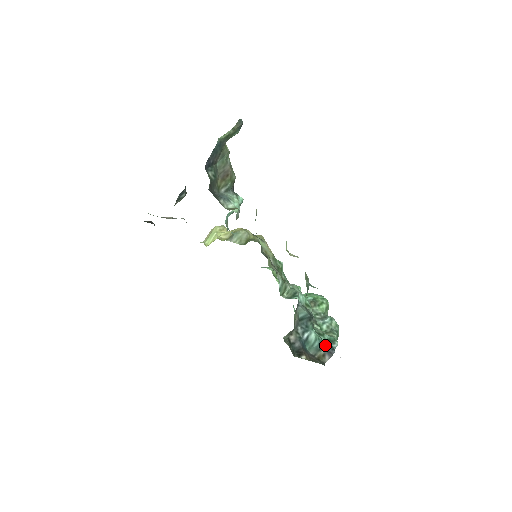
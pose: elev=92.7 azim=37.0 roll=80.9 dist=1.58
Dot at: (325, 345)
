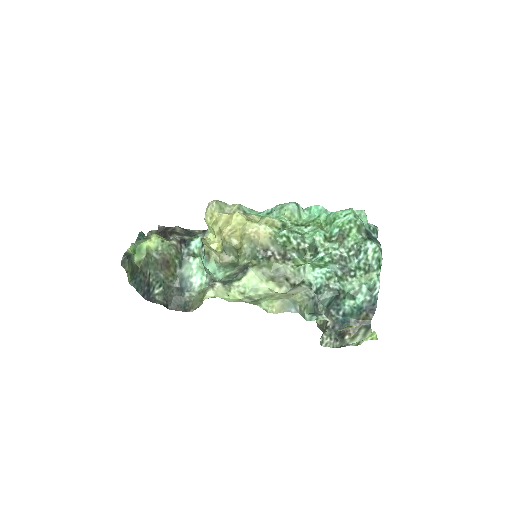
Dot at: (364, 305)
